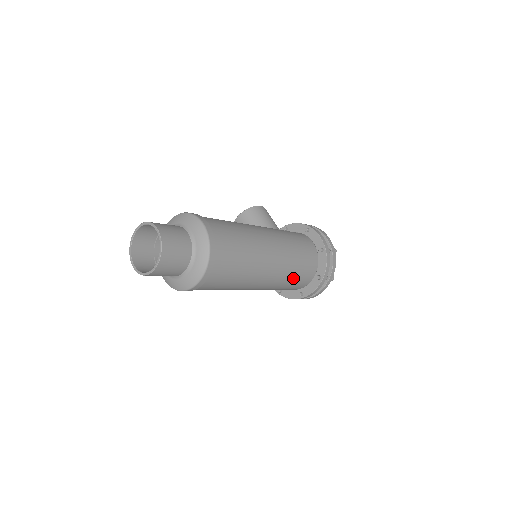
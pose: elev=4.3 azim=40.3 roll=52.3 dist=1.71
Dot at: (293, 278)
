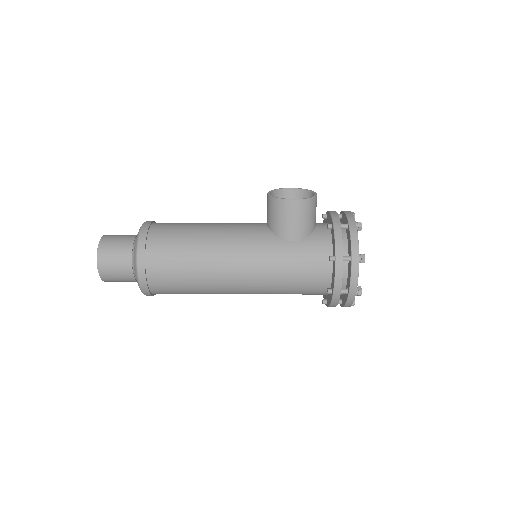
Dot at: occluded
